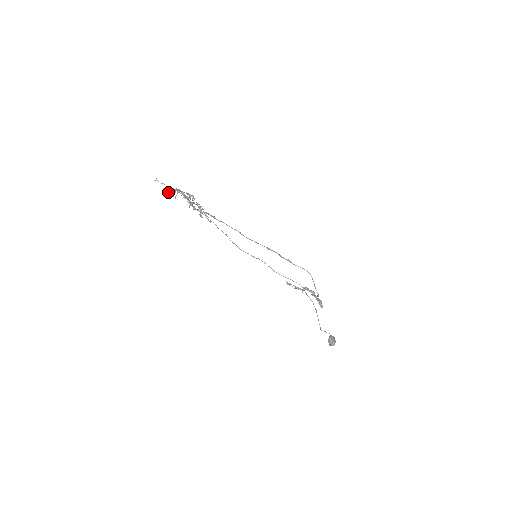
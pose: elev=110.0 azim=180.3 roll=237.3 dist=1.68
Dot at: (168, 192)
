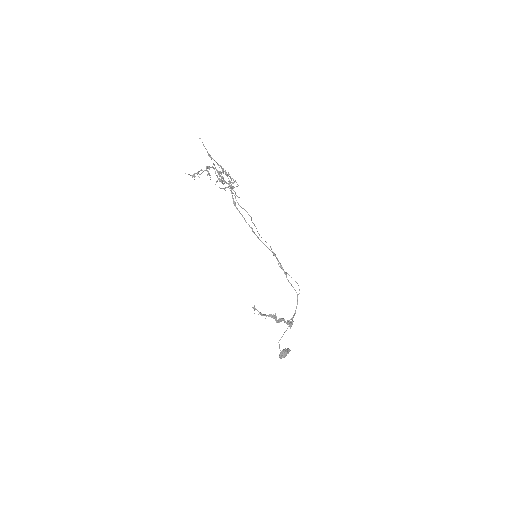
Dot at: (188, 174)
